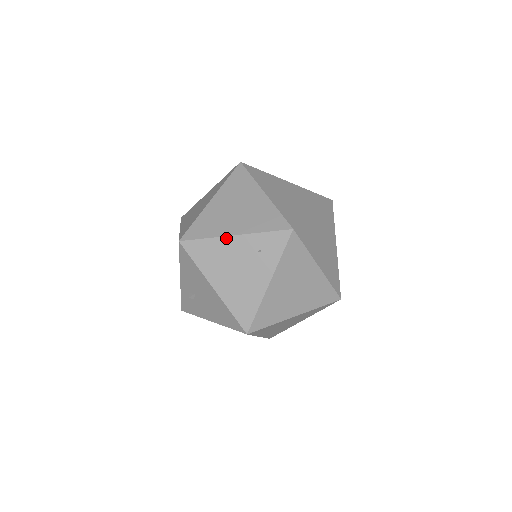
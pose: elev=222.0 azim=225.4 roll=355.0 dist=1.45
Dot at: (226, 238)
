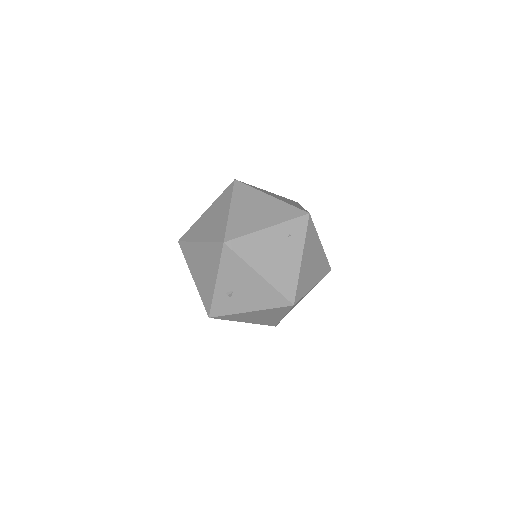
Dot at: (262, 231)
